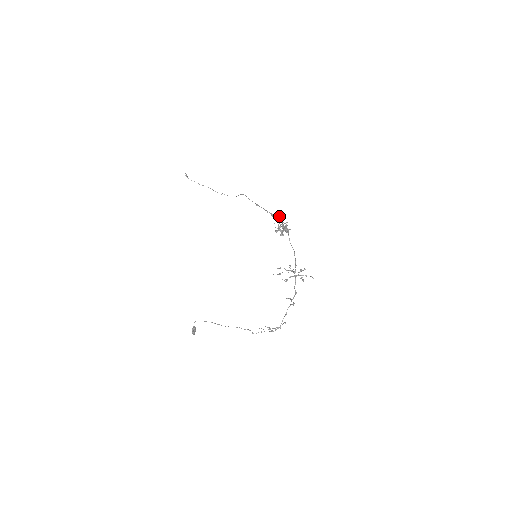
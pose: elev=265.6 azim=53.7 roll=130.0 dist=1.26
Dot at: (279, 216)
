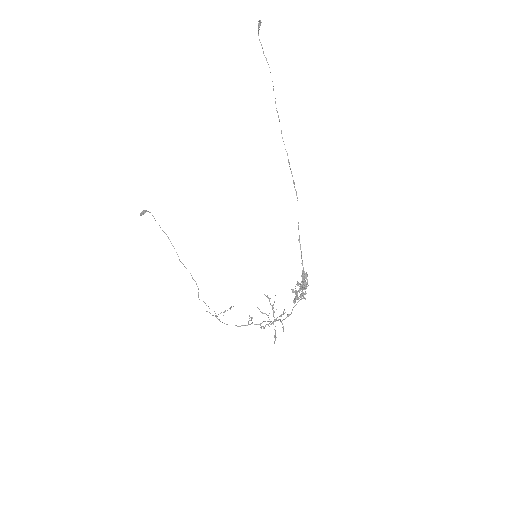
Dot at: (307, 282)
